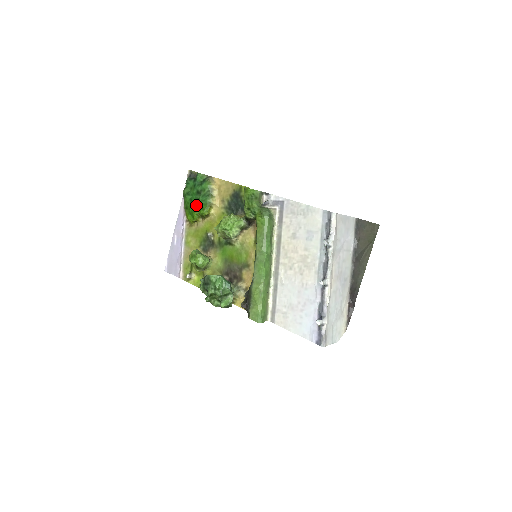
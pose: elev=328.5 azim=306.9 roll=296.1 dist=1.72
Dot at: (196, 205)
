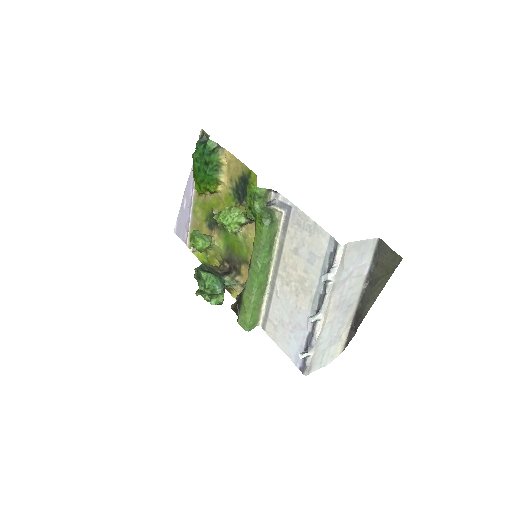
Dot at: (203, 177)
